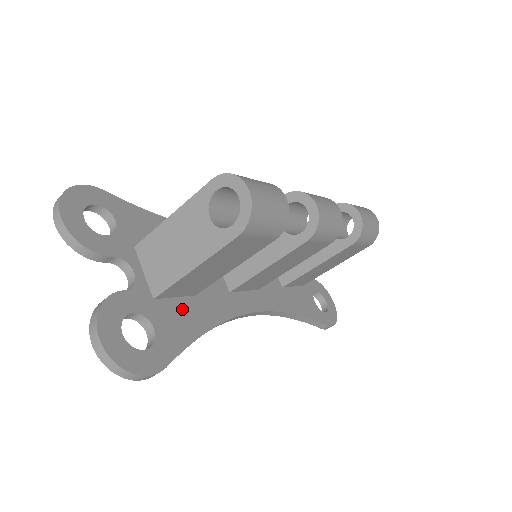
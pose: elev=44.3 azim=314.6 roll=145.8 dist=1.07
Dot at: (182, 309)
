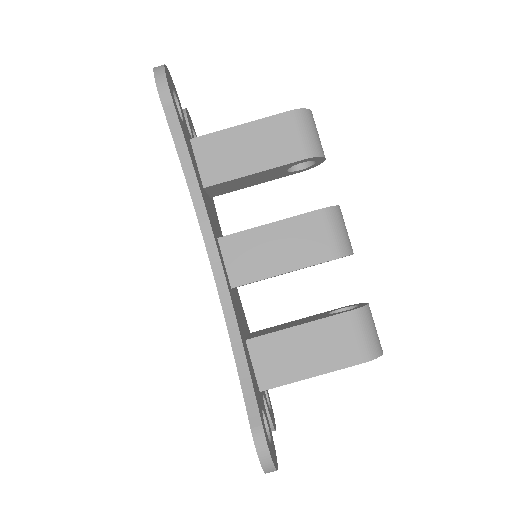
Dot at: (195, 163)
